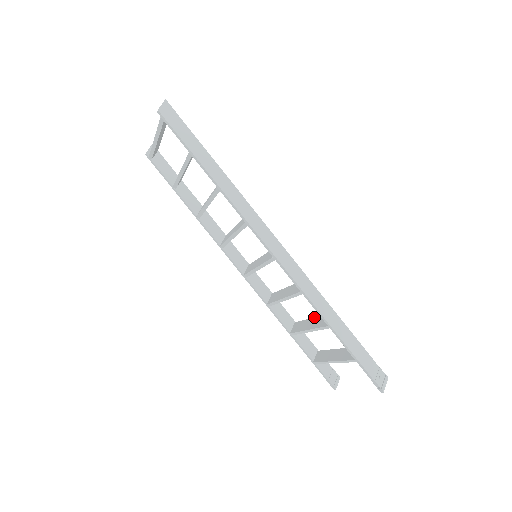
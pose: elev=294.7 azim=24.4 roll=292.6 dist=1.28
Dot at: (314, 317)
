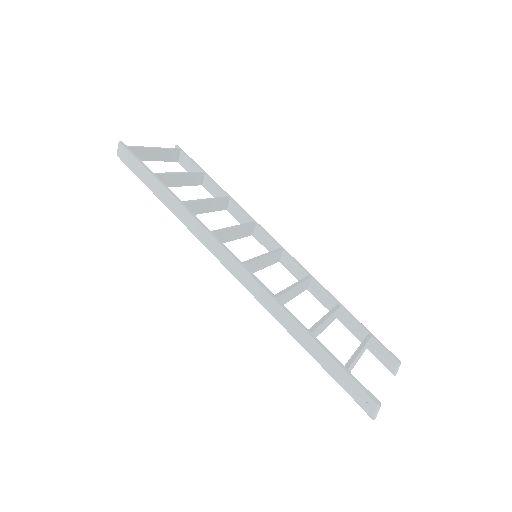
Dot at: occluded
